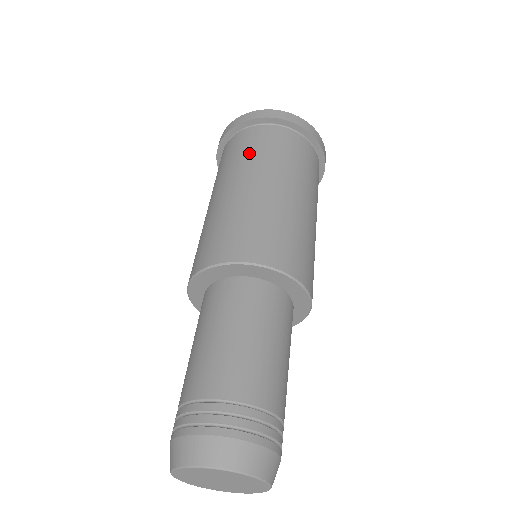
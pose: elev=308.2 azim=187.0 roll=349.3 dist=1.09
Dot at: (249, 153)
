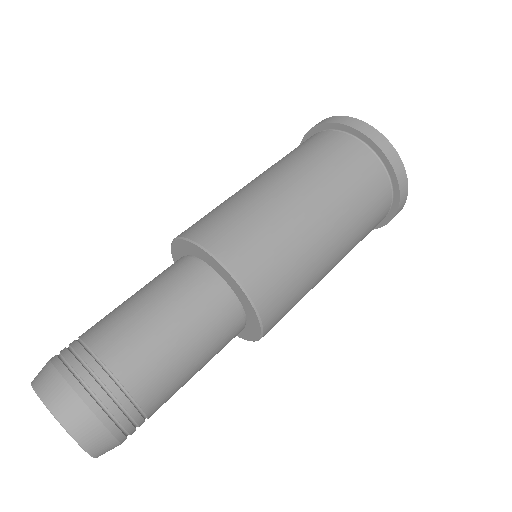
Dot at: (346, 181)
